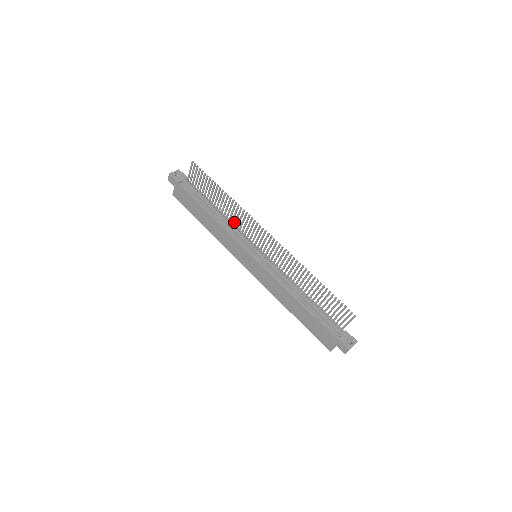
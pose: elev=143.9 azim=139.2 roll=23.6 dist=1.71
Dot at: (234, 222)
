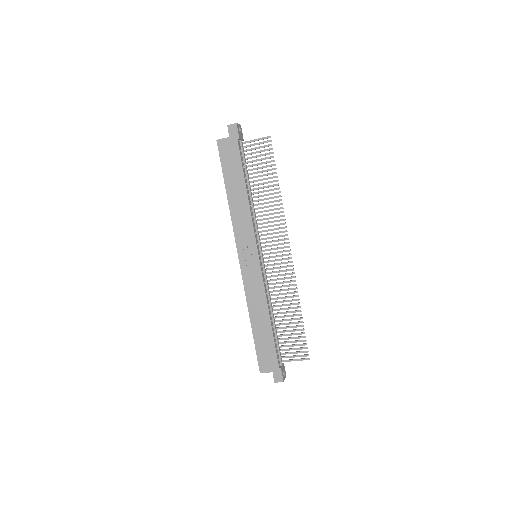
Dot at: (261, 215)
